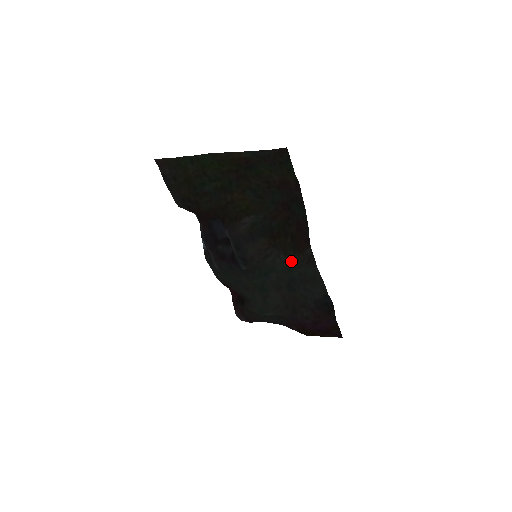
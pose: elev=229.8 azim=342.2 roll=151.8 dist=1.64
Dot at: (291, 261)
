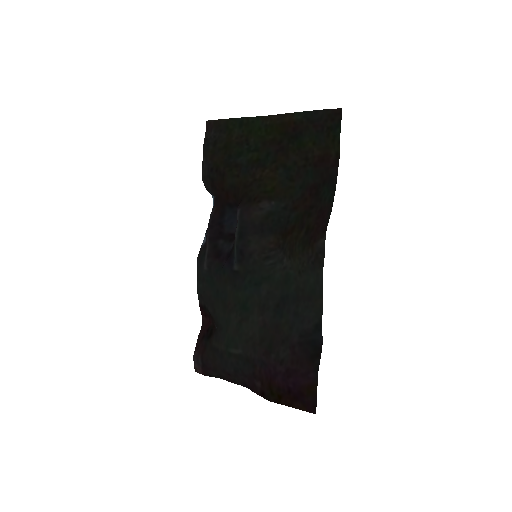
Dot at: (294, 265)
